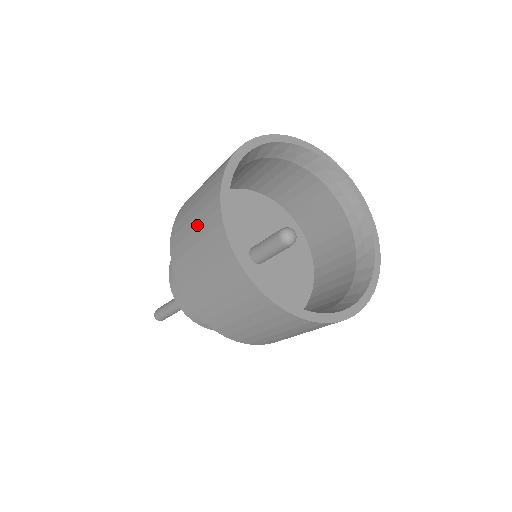
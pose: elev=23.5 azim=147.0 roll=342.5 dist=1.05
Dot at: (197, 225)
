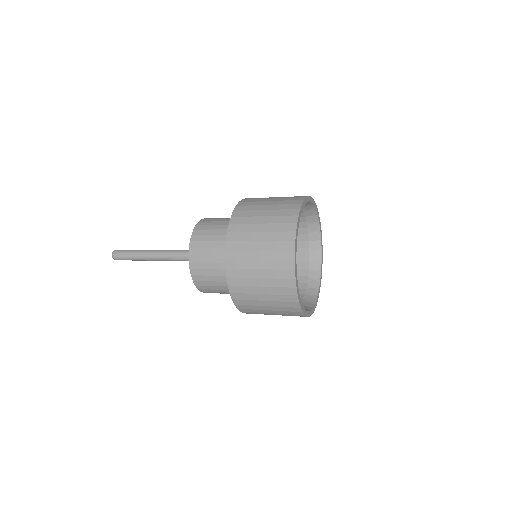
Dot at: (271, 300)
